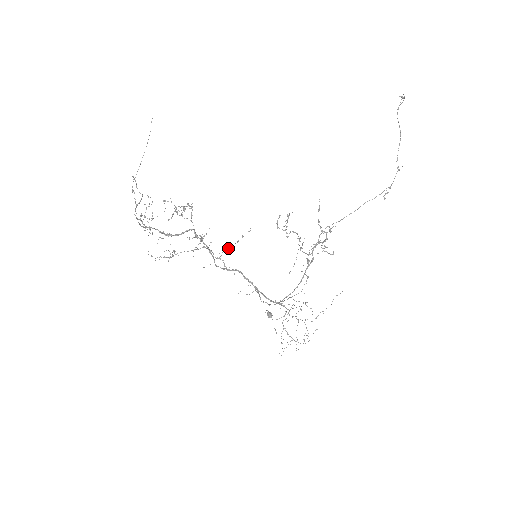
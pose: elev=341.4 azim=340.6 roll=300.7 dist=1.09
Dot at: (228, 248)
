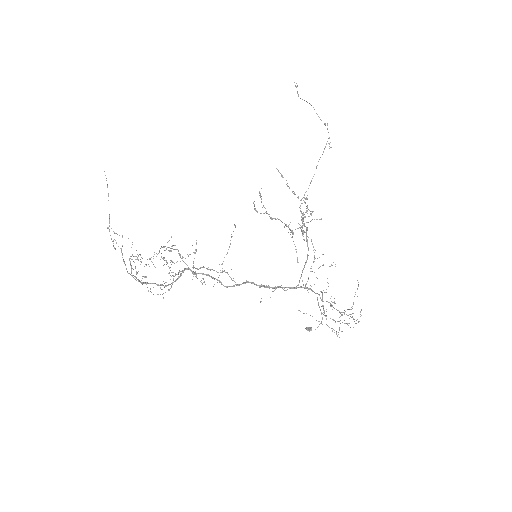
Dot at: occluded
